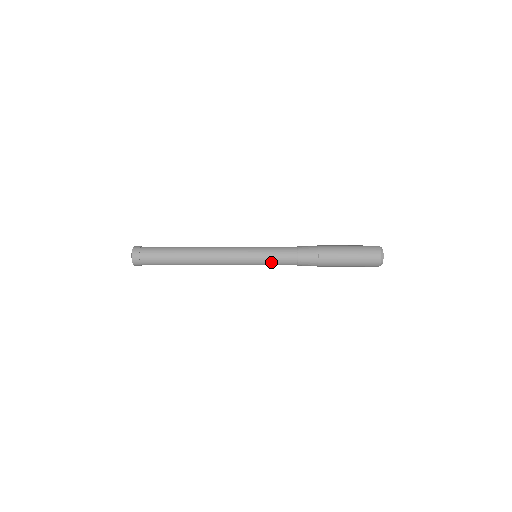
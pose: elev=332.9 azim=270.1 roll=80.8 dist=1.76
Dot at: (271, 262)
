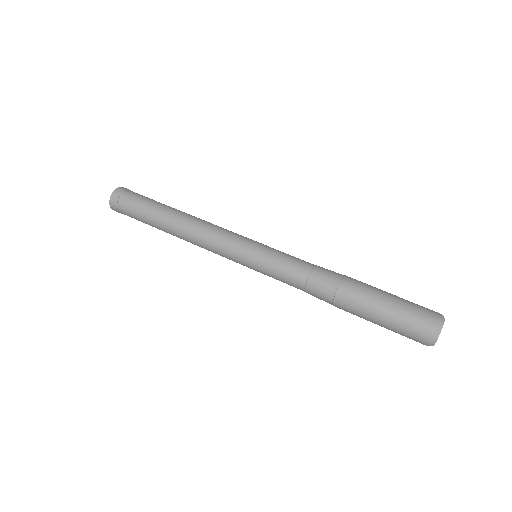
Dot at: occluded
